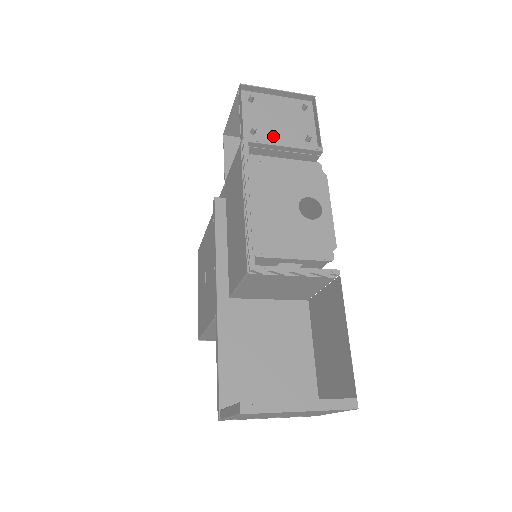
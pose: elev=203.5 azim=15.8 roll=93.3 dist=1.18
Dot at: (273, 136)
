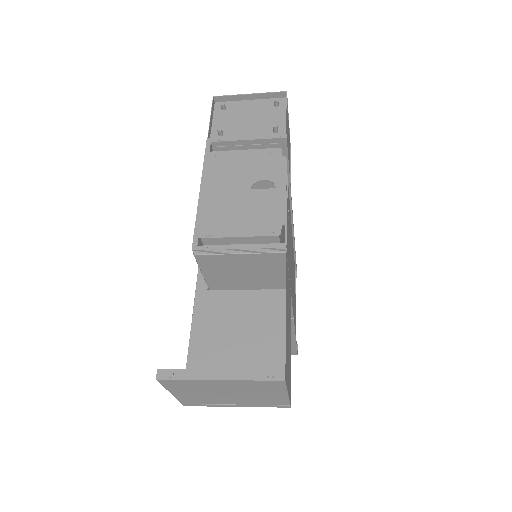
Dot at: (241, 134)
